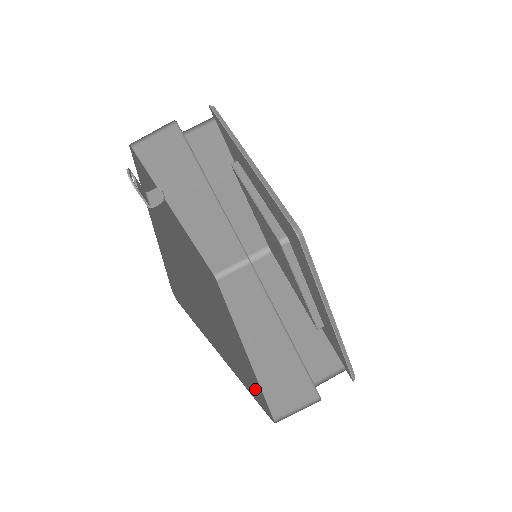
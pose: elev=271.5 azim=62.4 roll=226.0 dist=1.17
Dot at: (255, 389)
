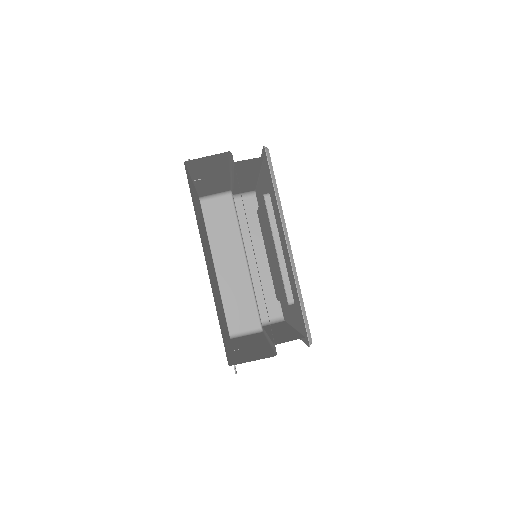
Dot at: (221, 328)
